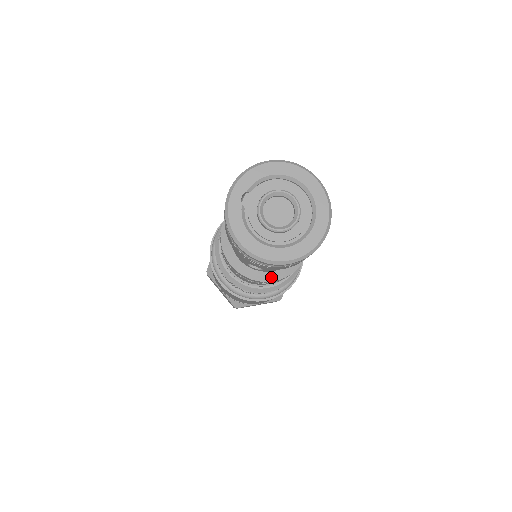
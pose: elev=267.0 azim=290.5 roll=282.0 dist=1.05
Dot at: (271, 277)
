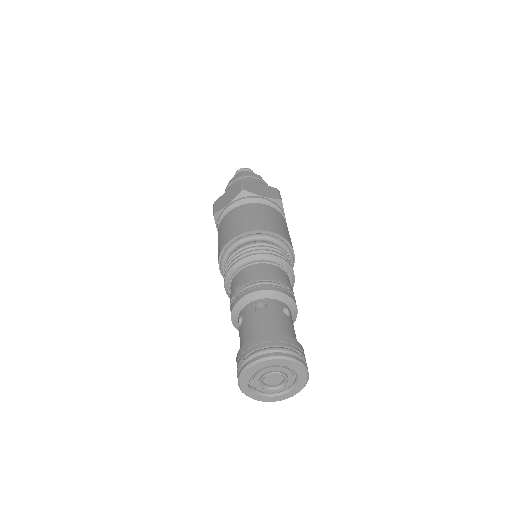
Dot at: occluded
